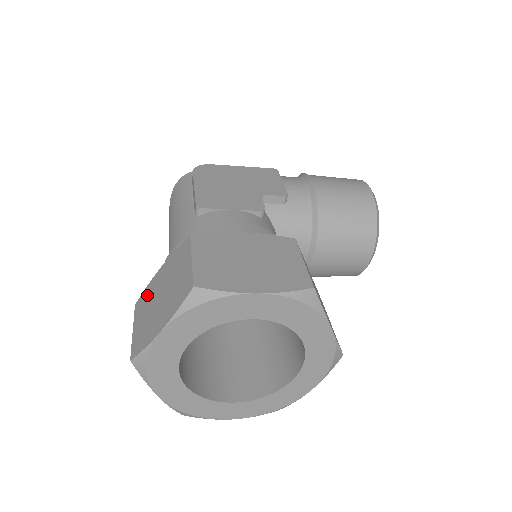
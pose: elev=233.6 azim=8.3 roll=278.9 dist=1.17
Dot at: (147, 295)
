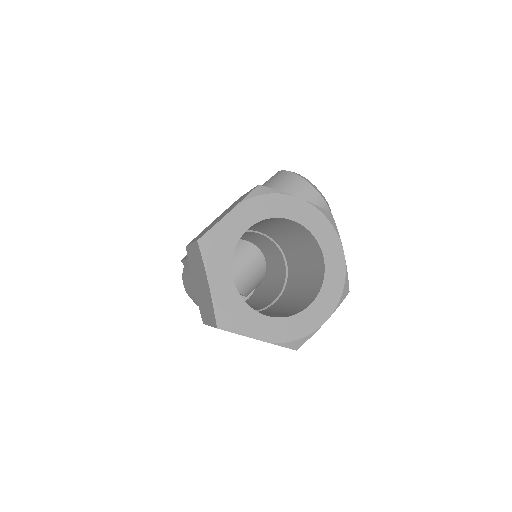
Dot at: (200, 305)
